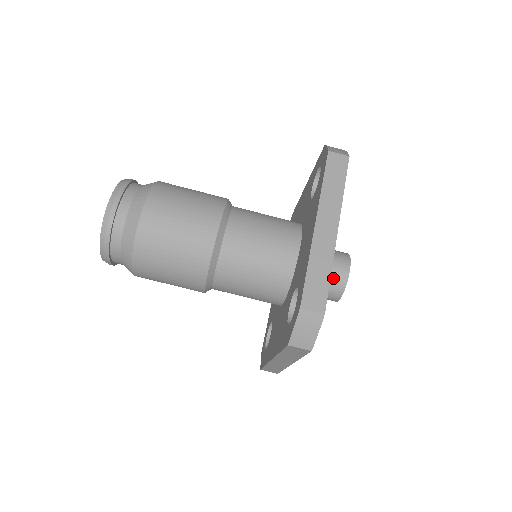
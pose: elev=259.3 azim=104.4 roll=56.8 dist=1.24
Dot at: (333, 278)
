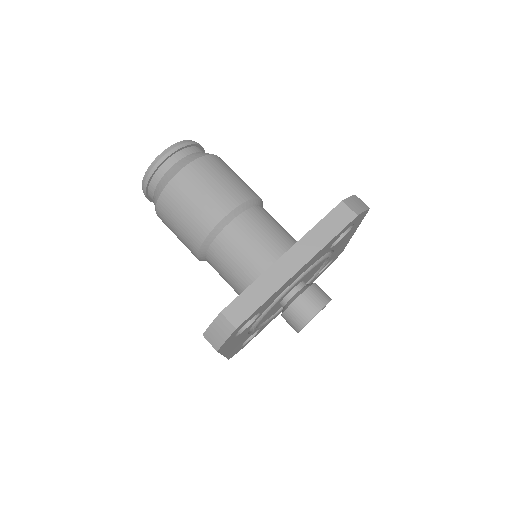
Dot at: (299, 311)
